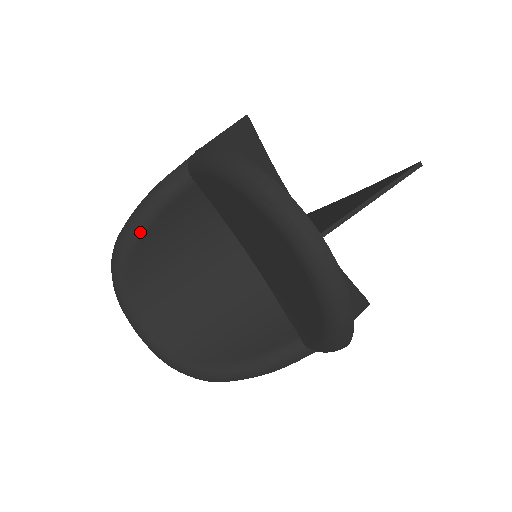
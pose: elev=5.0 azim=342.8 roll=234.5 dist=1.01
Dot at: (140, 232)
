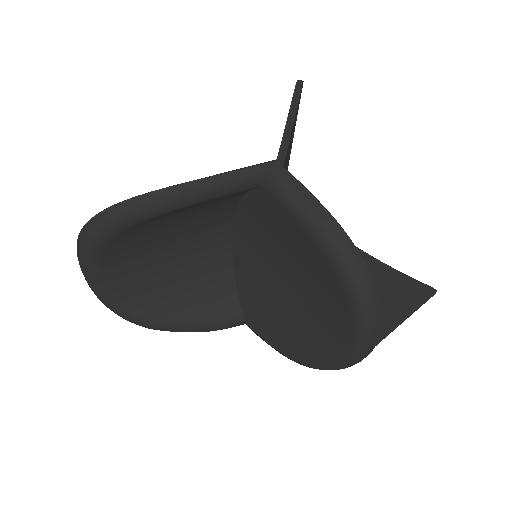
Dot at: (171, 209)
